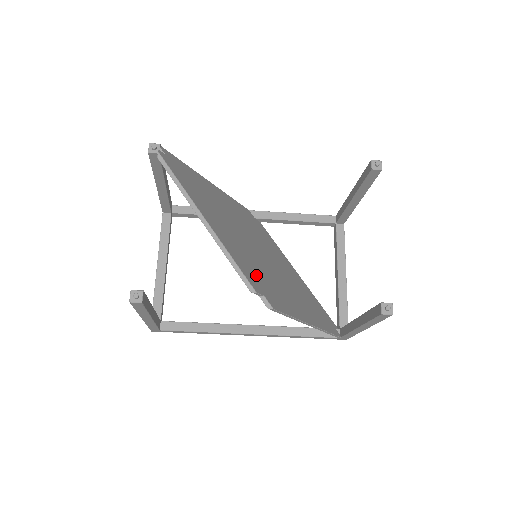
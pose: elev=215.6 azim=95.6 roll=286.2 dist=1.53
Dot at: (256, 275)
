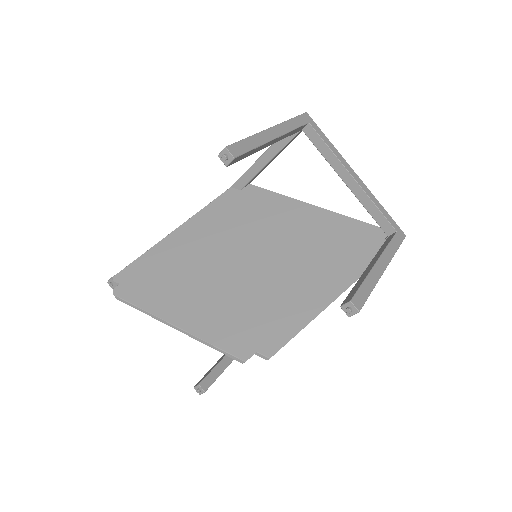
Dot at: (244, 327)
